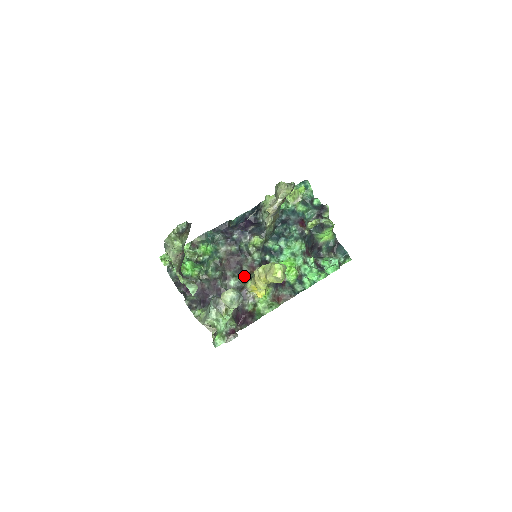
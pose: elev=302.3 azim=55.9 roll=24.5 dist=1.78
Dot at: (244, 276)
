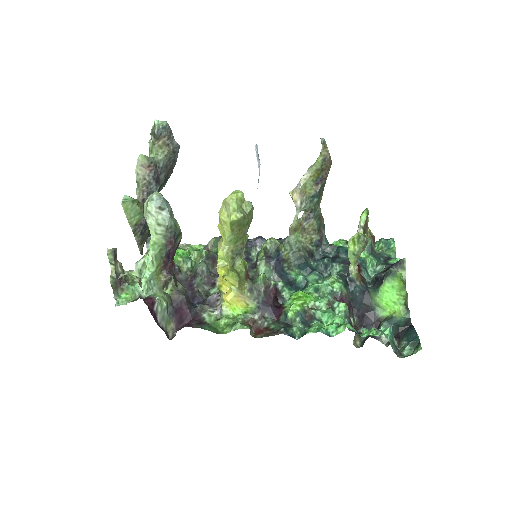
Dot at: occluded
